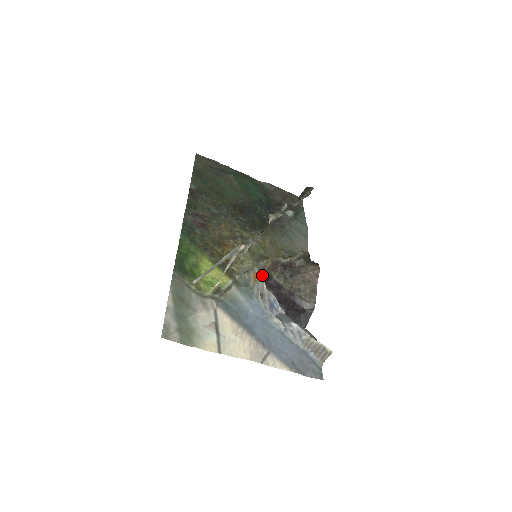
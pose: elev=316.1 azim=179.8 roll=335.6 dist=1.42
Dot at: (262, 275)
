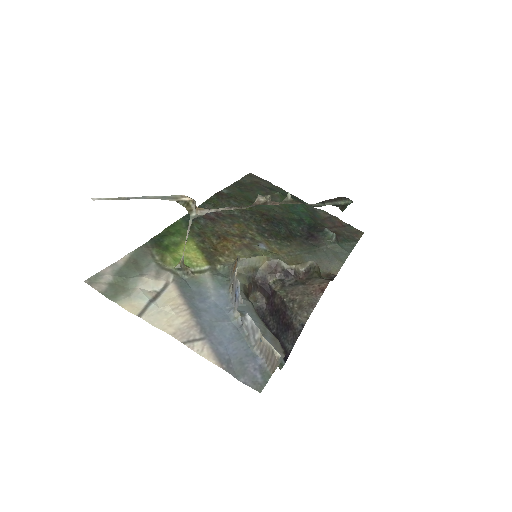
Dot at: (254, 275)
